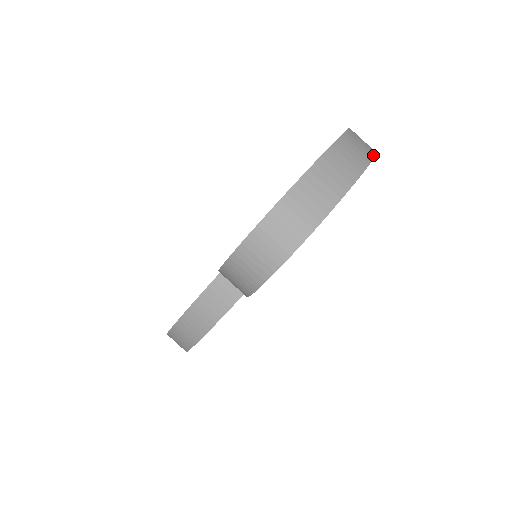
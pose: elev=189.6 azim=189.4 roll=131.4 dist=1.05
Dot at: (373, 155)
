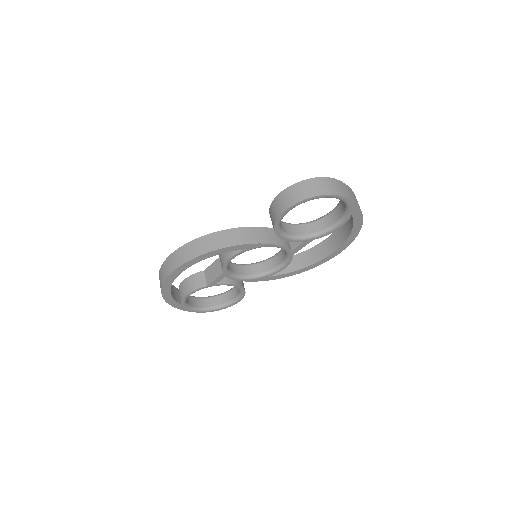
Dot at: (362, 222)
